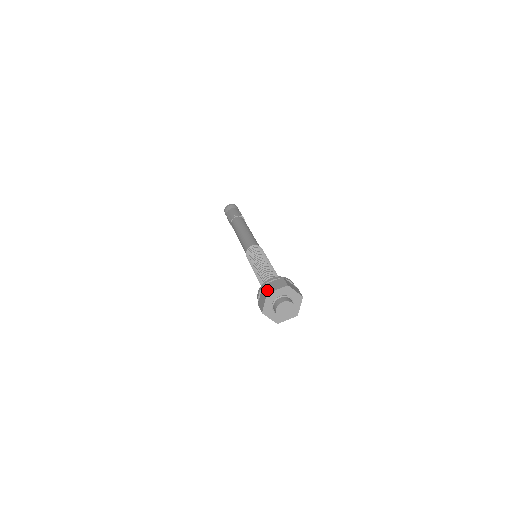
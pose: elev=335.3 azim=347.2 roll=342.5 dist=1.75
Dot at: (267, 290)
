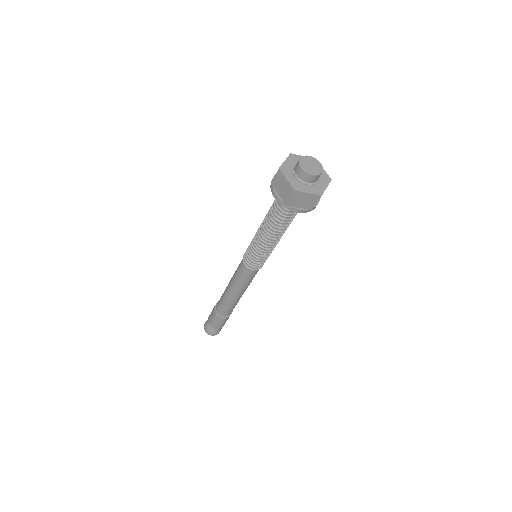
Dot at: (277, 171)
